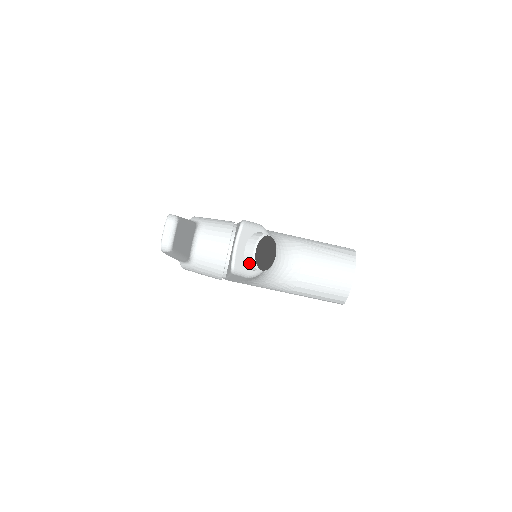
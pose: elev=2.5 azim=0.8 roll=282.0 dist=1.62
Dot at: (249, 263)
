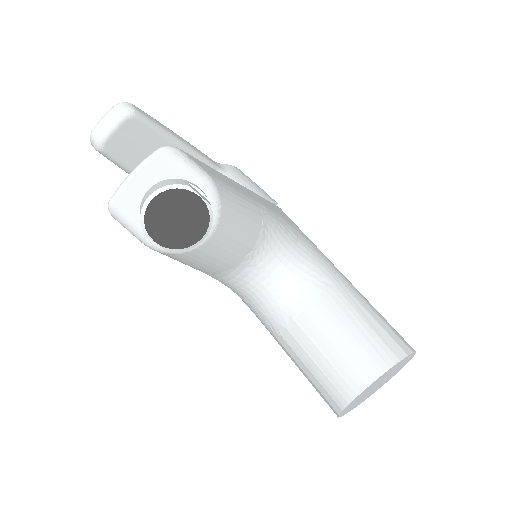
Dot at: (140, 216)
